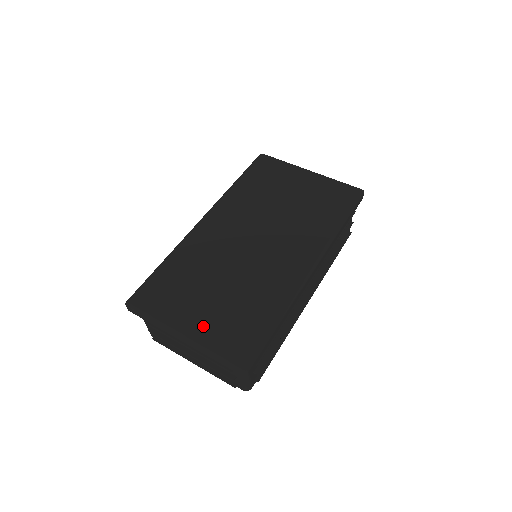
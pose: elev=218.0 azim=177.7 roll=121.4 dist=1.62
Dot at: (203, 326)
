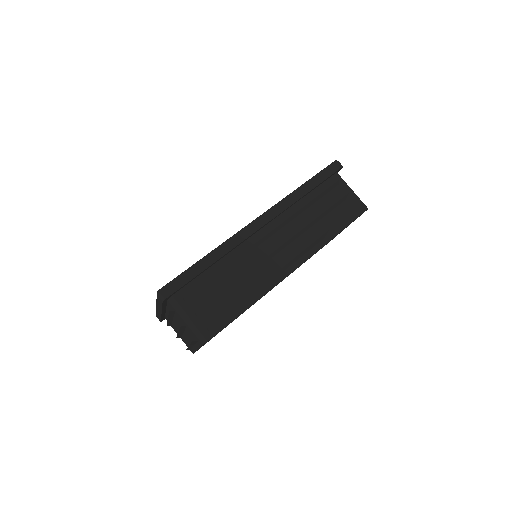
Dot at: occluded
